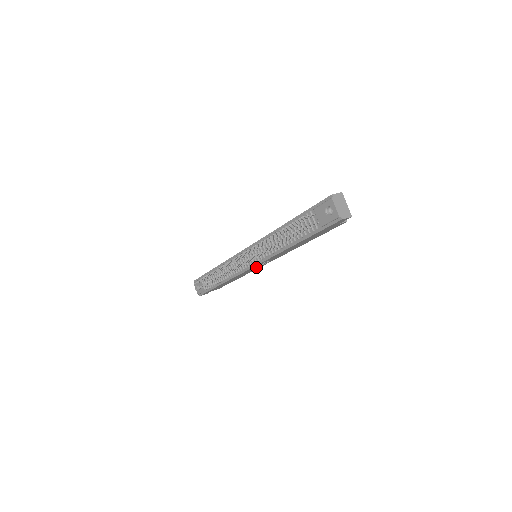
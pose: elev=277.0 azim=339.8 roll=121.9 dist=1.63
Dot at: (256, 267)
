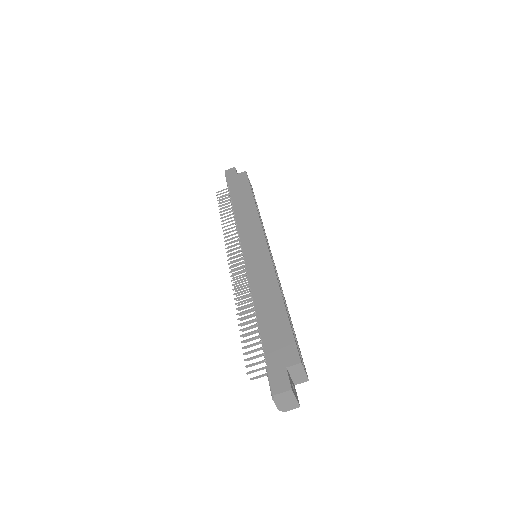
Dot at: occluded
